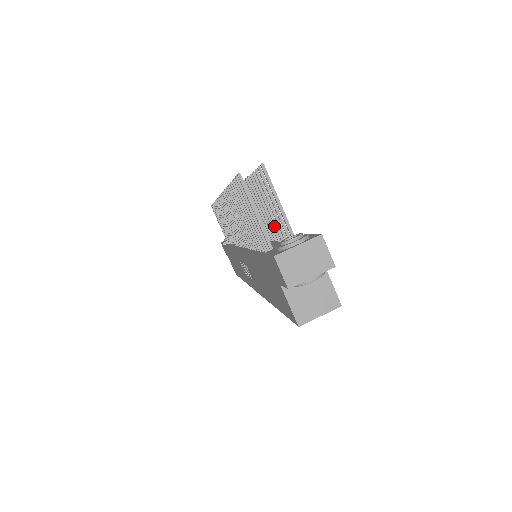
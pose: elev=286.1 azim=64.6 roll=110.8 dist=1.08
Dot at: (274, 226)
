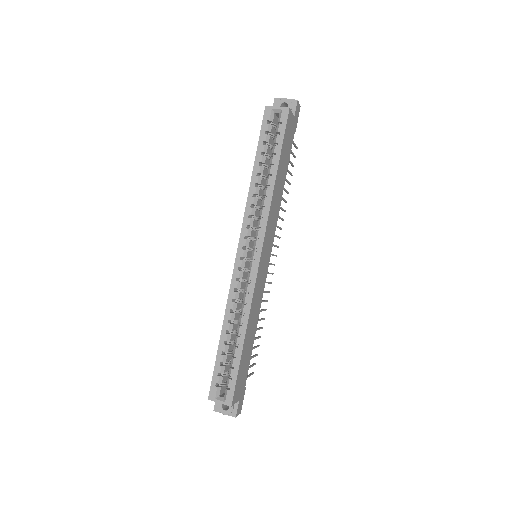
Dot at: occluded
